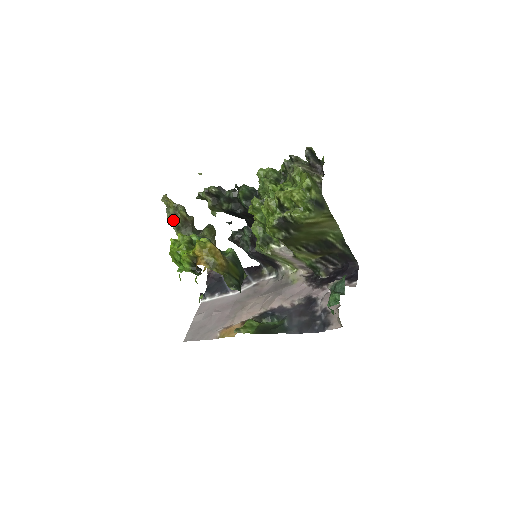
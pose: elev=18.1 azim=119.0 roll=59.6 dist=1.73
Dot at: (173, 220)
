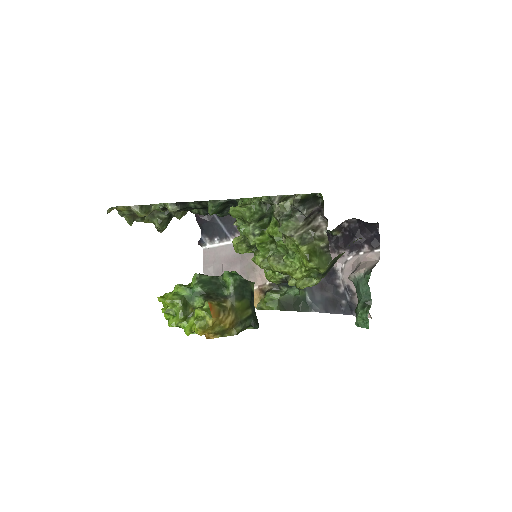
Dot at: (133, 218)
